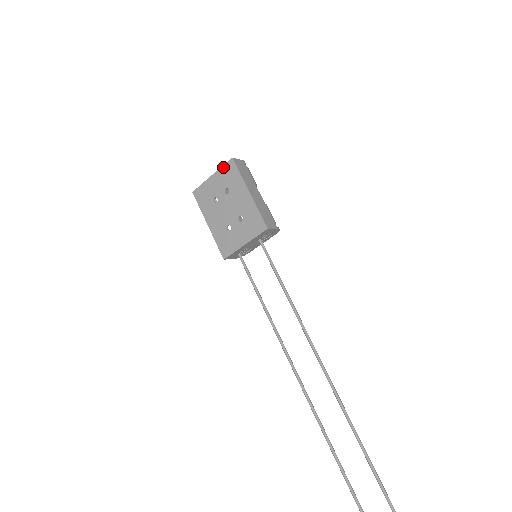
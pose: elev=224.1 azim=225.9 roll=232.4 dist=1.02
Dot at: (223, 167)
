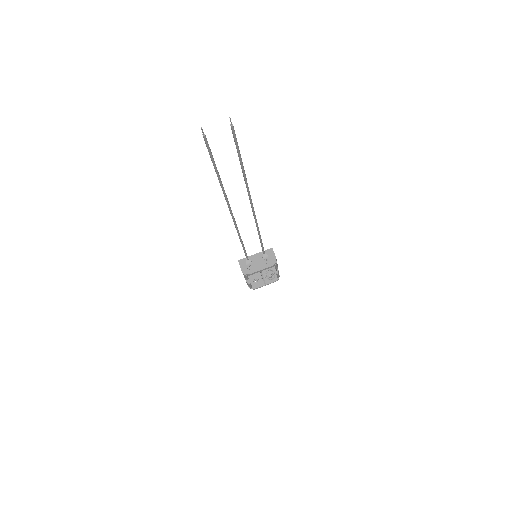
Dot at: occluded
